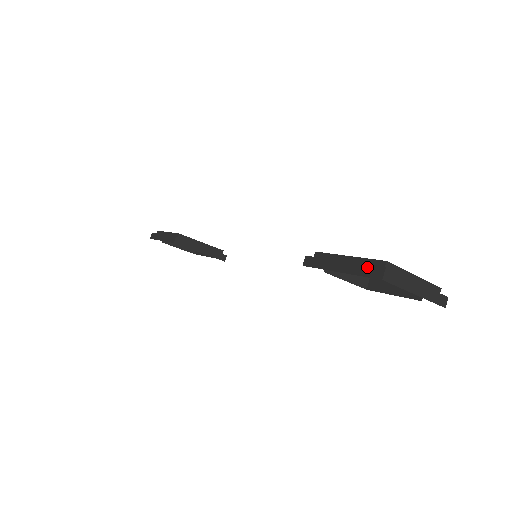
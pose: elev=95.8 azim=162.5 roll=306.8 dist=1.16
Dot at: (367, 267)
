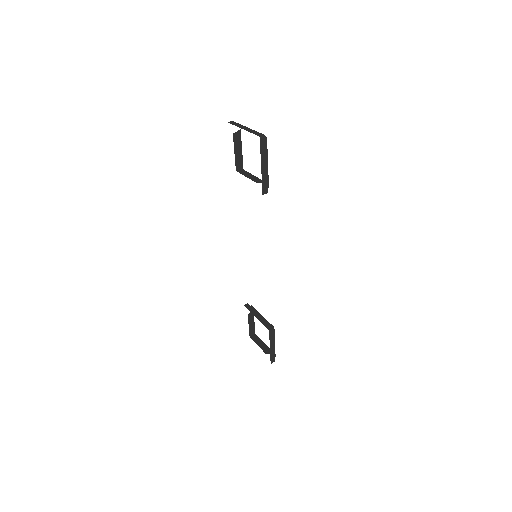
Dot at: occluded
